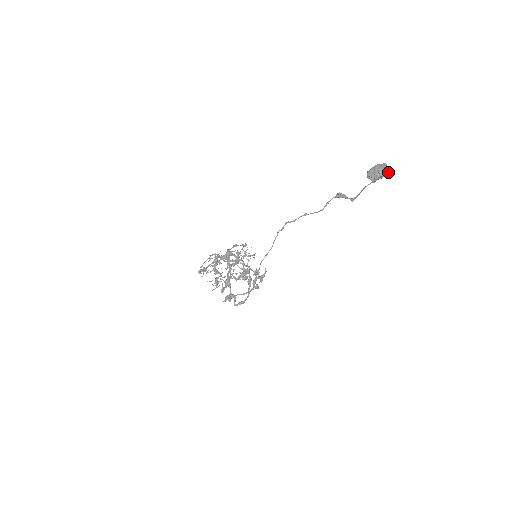
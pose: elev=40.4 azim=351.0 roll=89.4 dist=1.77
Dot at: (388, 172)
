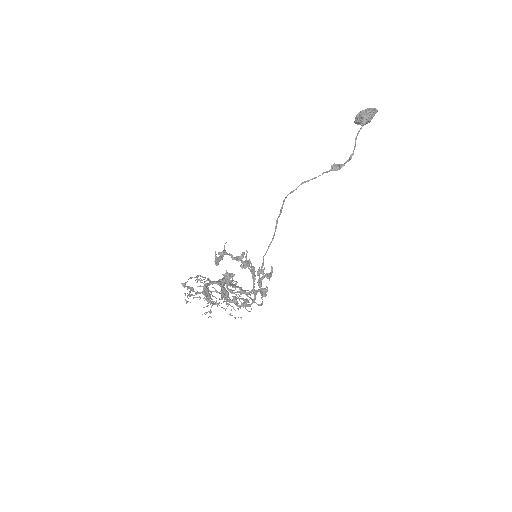
Dot at: (375, 113)
